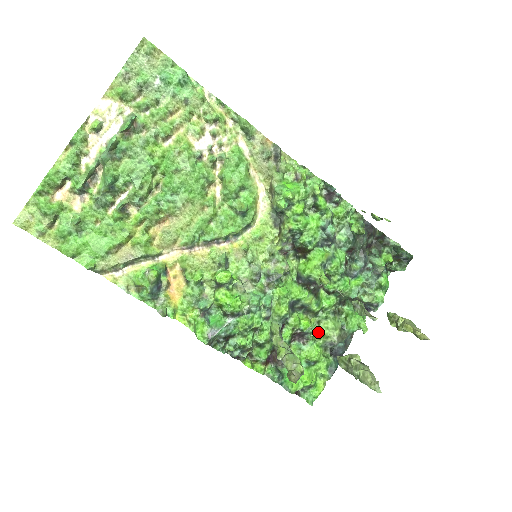
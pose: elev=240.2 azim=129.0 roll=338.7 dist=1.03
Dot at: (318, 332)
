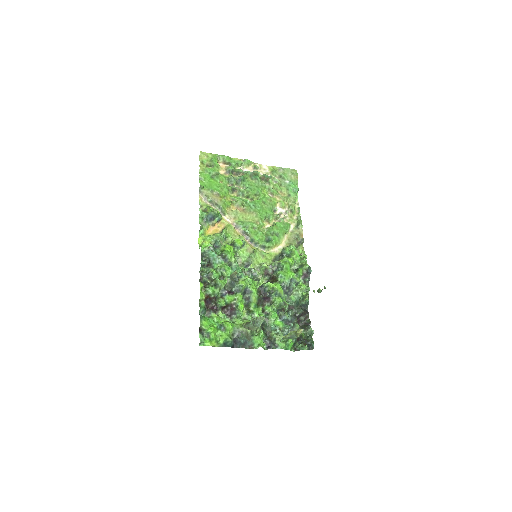
Dot at: (240, 320)
